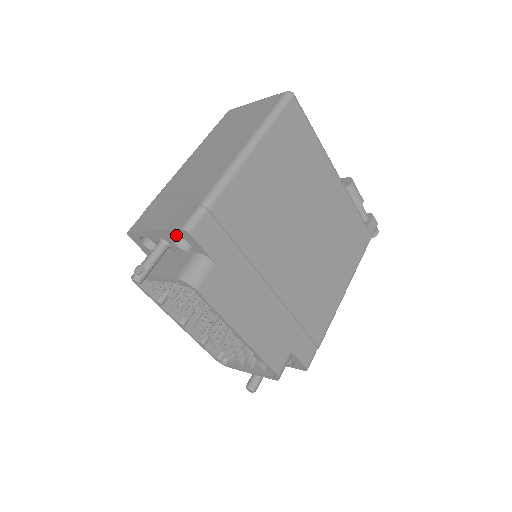
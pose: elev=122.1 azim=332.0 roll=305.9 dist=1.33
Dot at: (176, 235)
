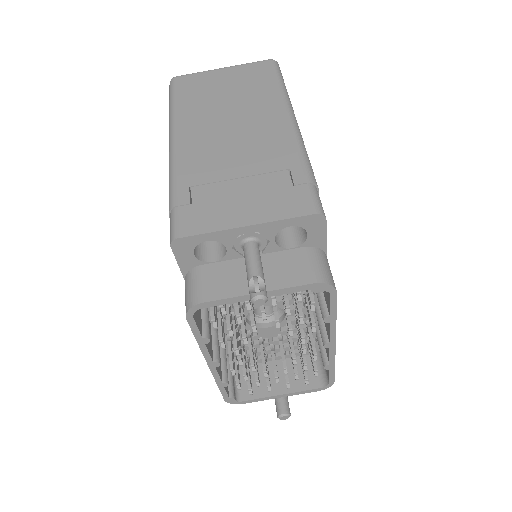
Dot at: (294, 225)
